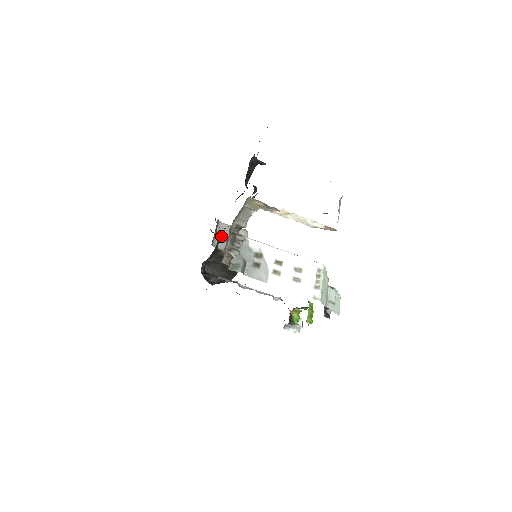
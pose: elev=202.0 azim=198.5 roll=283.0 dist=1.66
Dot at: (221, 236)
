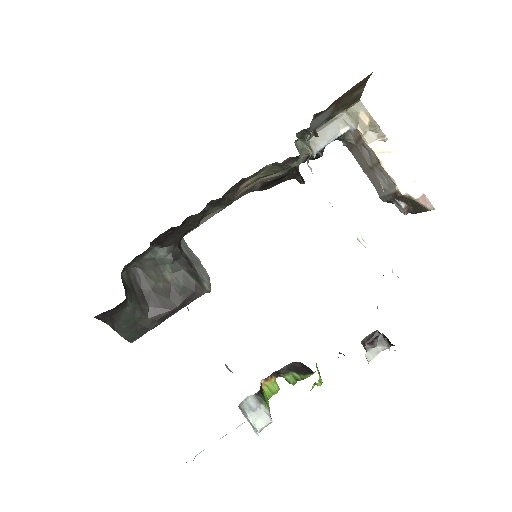
Dot at: (237, 188)
